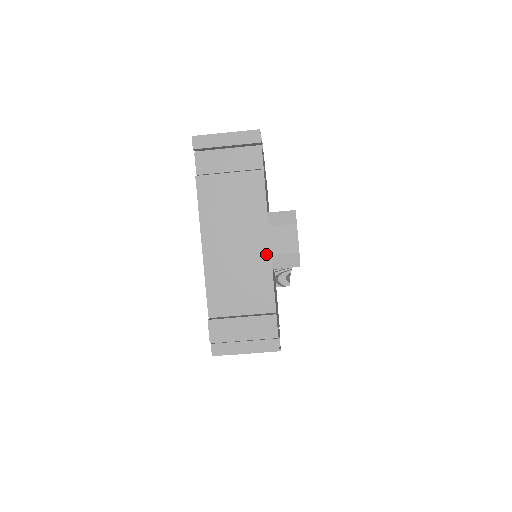
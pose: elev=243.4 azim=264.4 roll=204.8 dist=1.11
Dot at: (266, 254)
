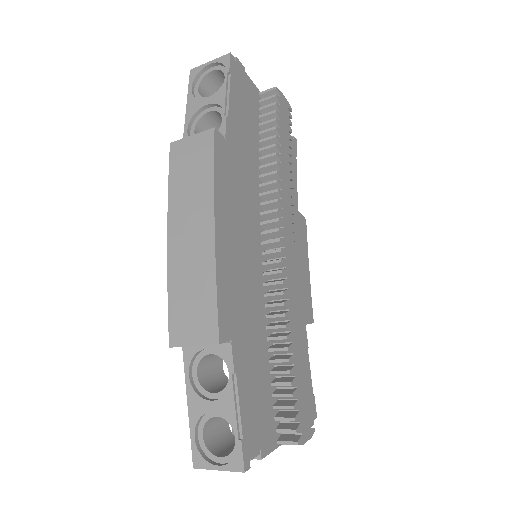
Dot at: occluded
